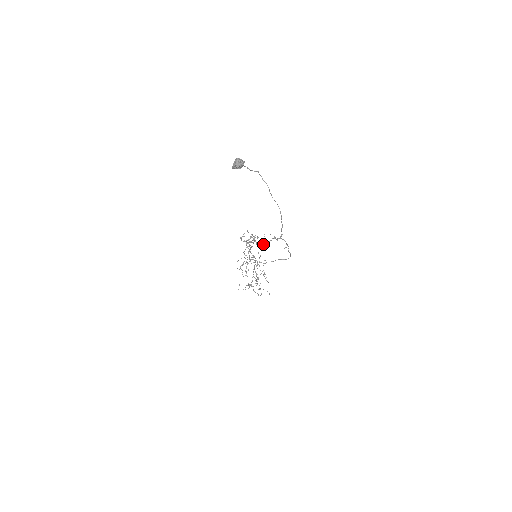
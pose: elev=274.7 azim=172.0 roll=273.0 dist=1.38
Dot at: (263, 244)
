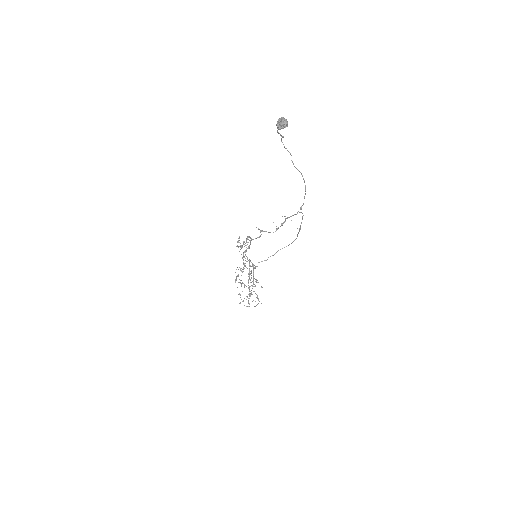
Dot at: (277, 229)
